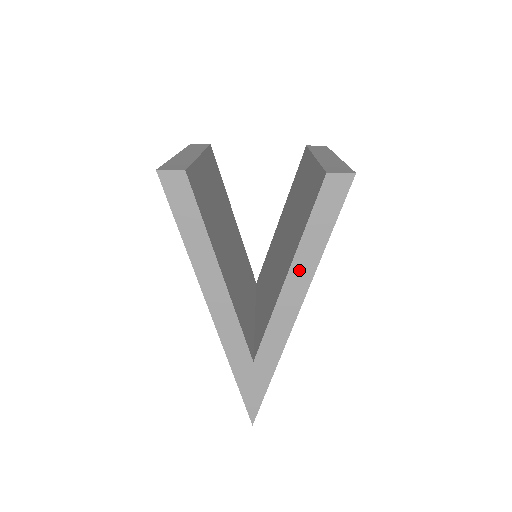
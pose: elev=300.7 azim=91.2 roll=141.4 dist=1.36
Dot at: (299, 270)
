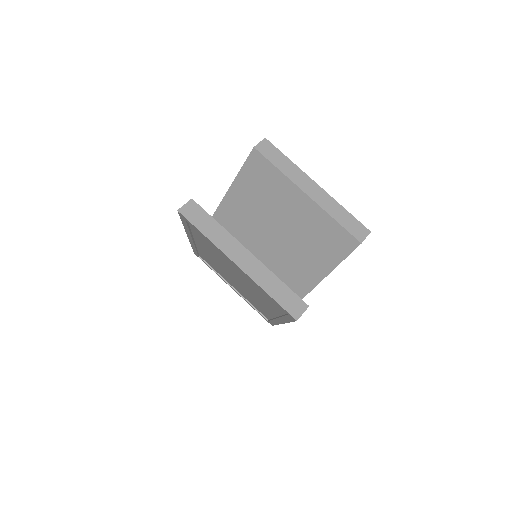
Dot at: occluded
